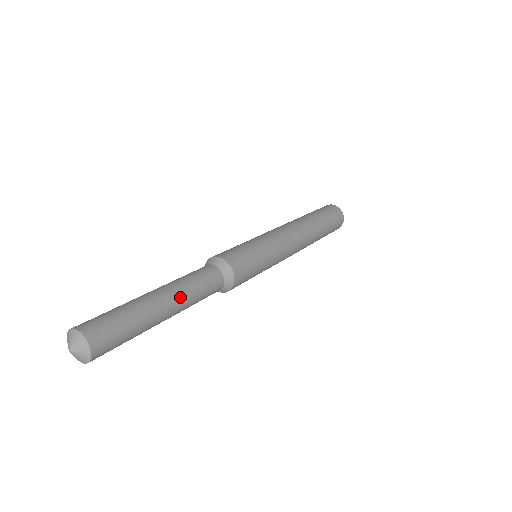
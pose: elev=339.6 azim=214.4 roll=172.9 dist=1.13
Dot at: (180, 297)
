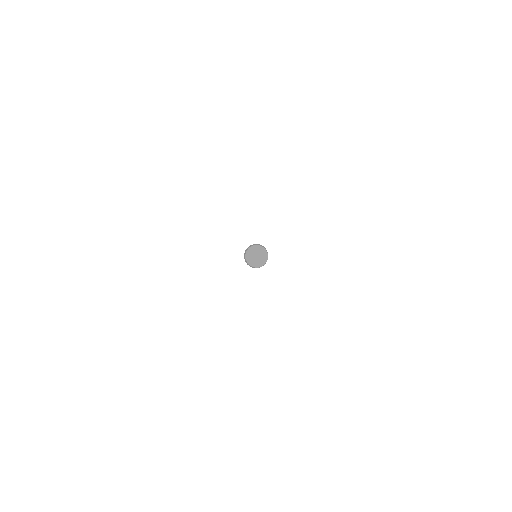
Dot at: occluded
